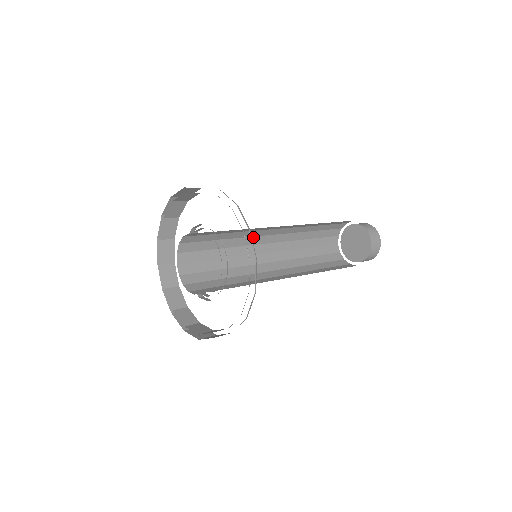
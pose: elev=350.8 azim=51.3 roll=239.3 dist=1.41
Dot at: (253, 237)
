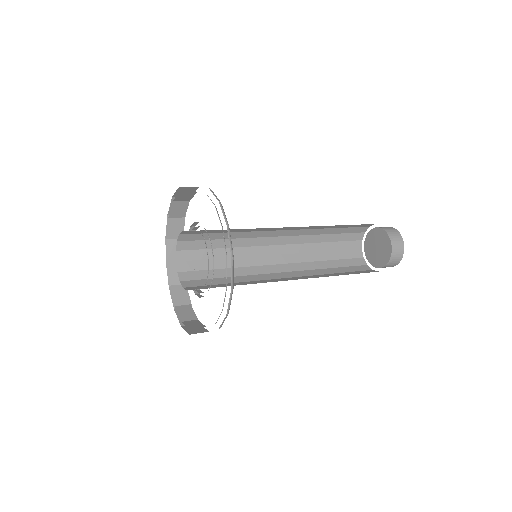
Dot at: (257, 247)
